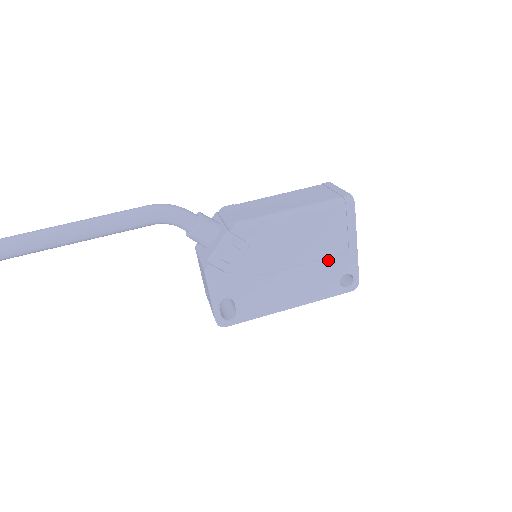
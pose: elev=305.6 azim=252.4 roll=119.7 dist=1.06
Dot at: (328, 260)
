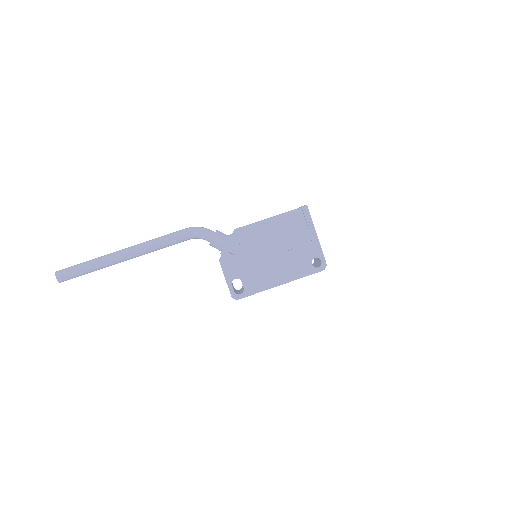
Dot at: (299, 248)
